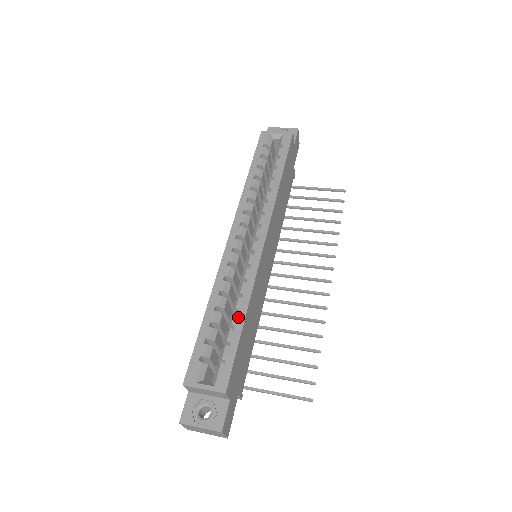
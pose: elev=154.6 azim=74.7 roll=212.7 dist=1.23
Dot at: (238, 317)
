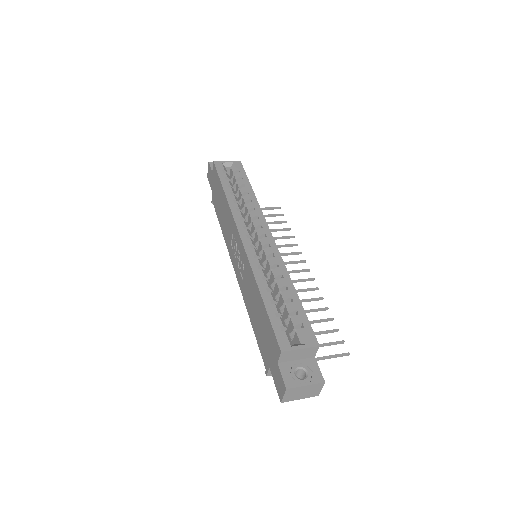
Dot at: (290, 291)
